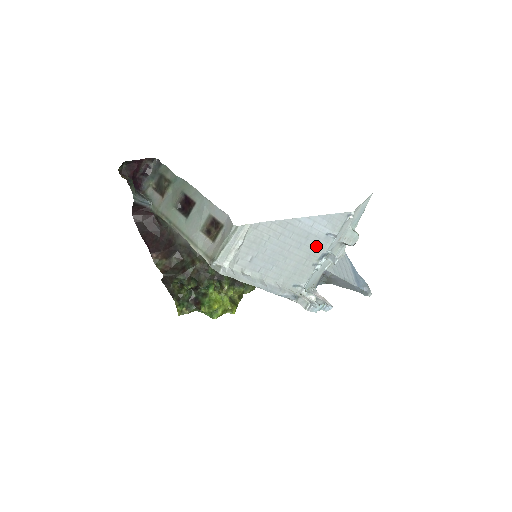
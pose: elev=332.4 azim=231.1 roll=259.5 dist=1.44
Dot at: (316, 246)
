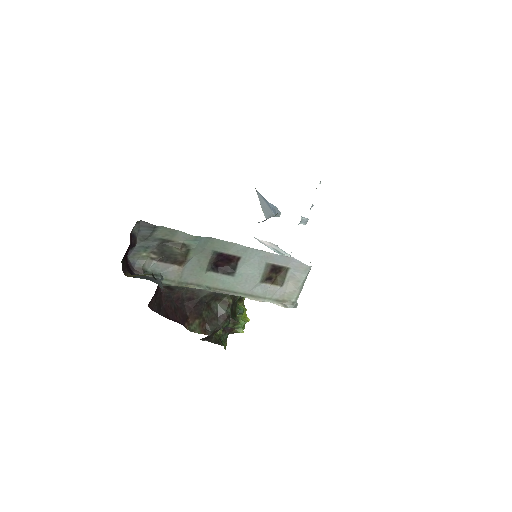
Dot at: occluded
